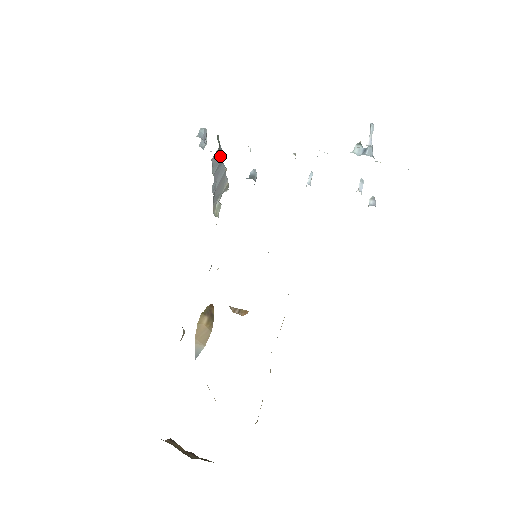
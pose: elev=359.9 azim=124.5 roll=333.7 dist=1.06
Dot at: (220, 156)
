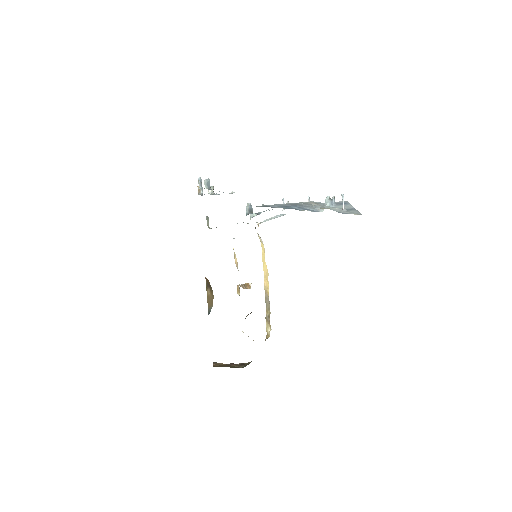
Dot at: occluded
